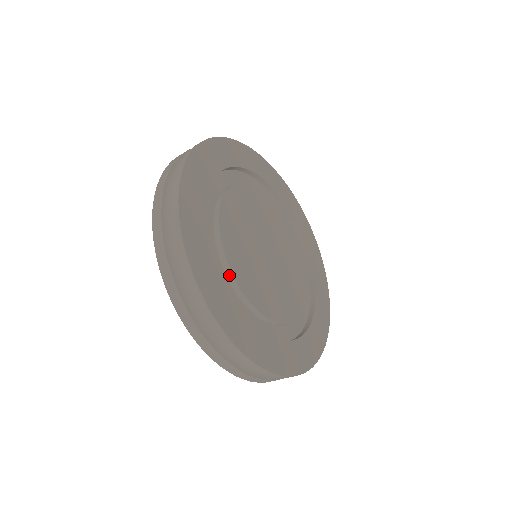
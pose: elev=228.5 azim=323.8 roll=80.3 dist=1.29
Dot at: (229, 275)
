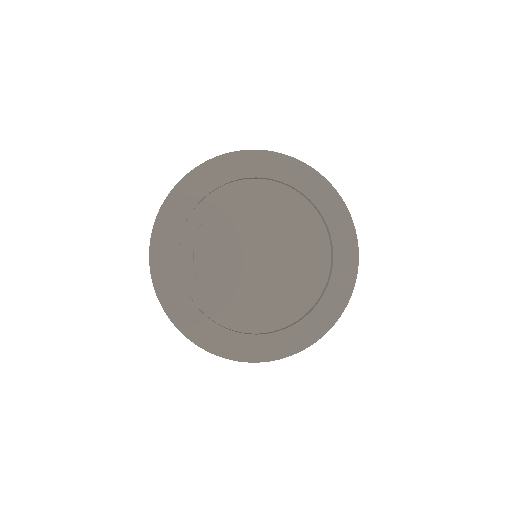
Dot at: (216, 305)
